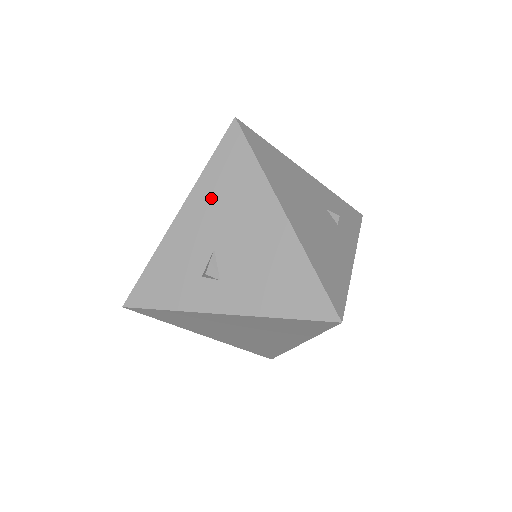
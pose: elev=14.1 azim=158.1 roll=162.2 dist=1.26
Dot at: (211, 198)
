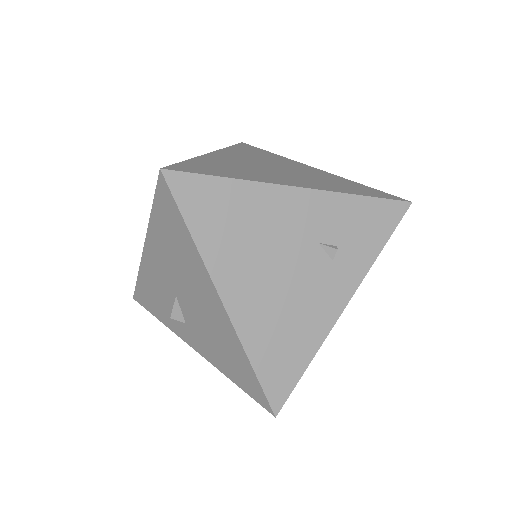
Dot at: (162, 249)
